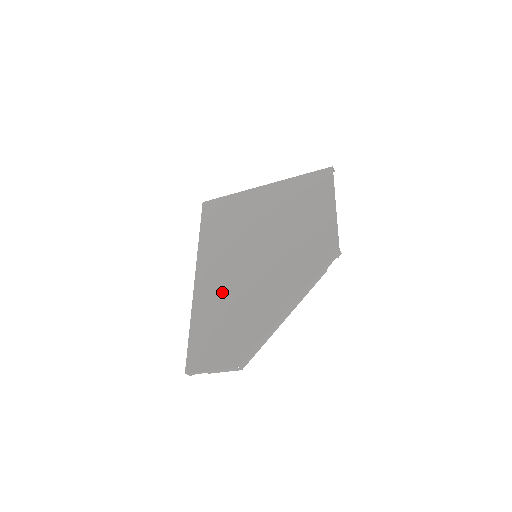
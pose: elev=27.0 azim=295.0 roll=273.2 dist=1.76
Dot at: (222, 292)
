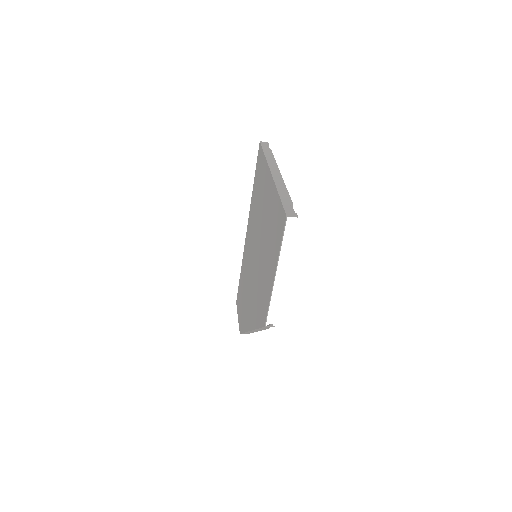
Dot at: (247, 265)
